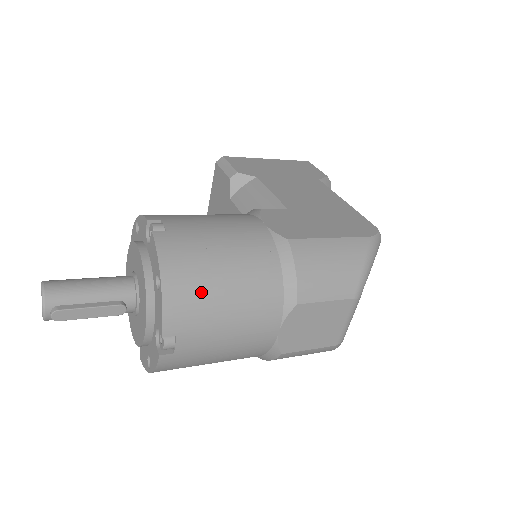
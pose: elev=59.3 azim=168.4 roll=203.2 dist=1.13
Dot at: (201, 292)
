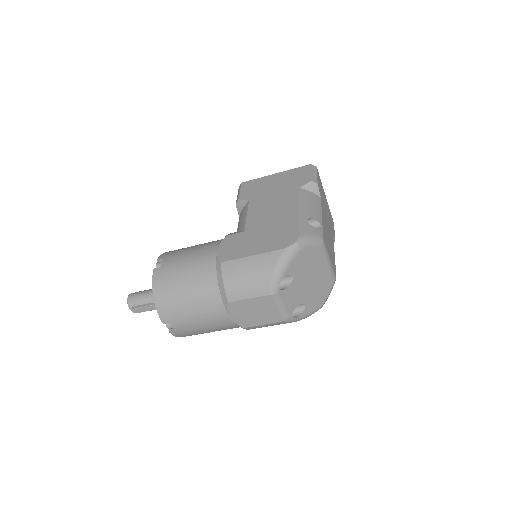
Dot at: (174, 301)
